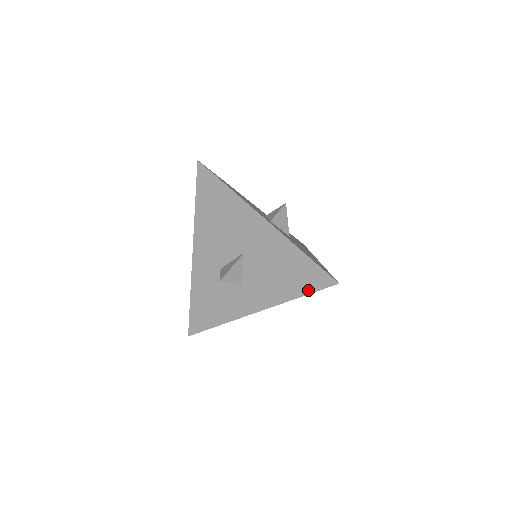
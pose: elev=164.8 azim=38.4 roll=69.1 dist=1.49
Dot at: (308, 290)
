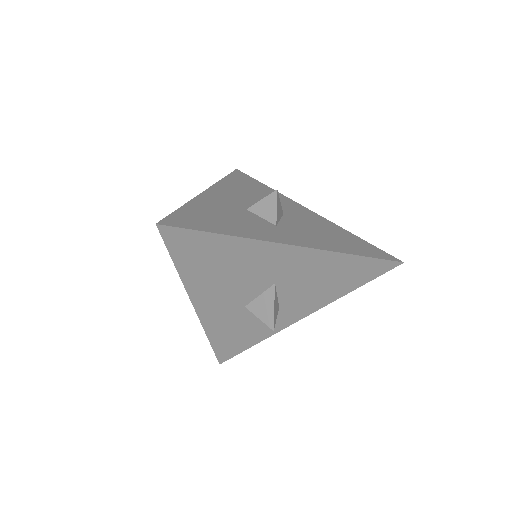
Dot at: (367, 280)
